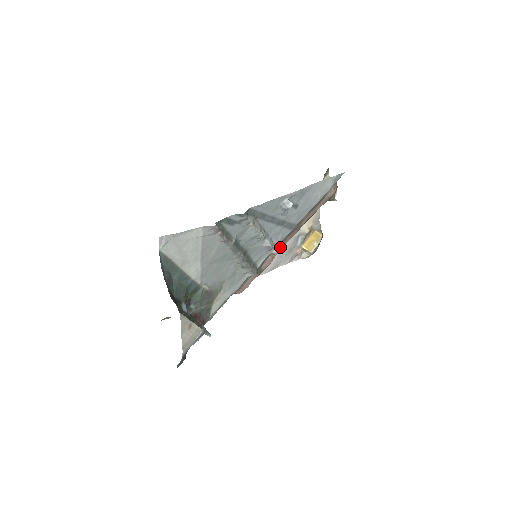
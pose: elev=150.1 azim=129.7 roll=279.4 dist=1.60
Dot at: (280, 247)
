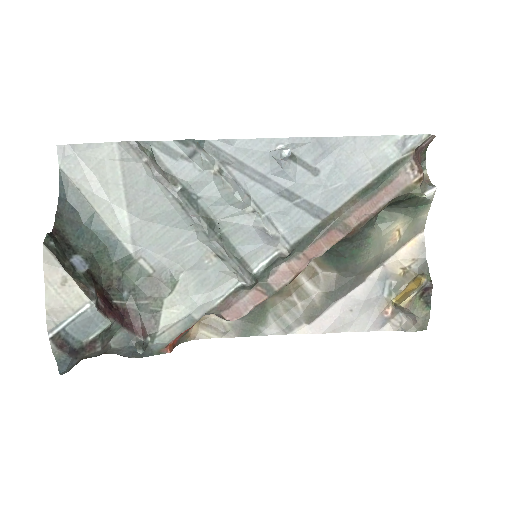
Dot at: (307, 255)
